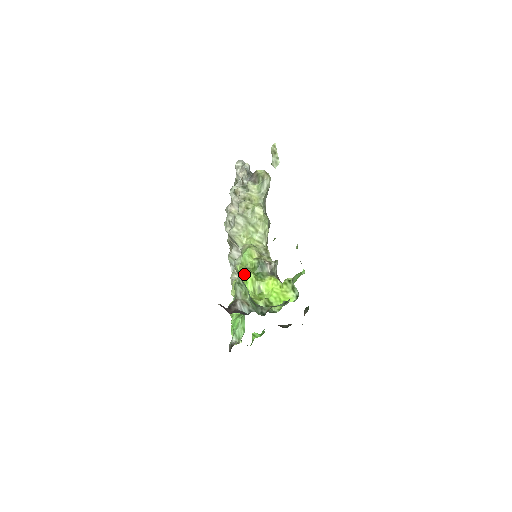
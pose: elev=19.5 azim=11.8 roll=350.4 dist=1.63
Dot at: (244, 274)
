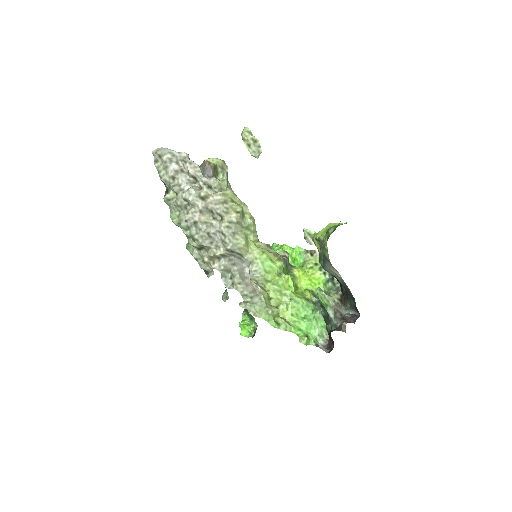
Dot at: (284, 281)
